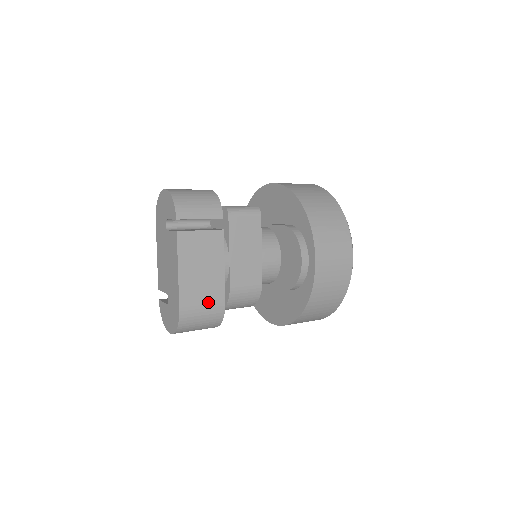
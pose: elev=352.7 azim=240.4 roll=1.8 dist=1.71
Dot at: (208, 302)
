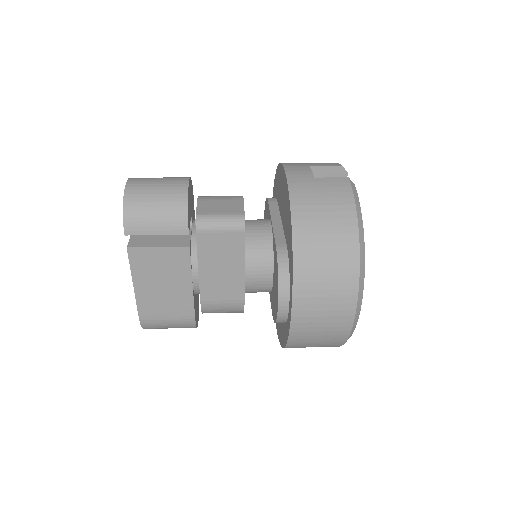
Dot at: (173, 315)
